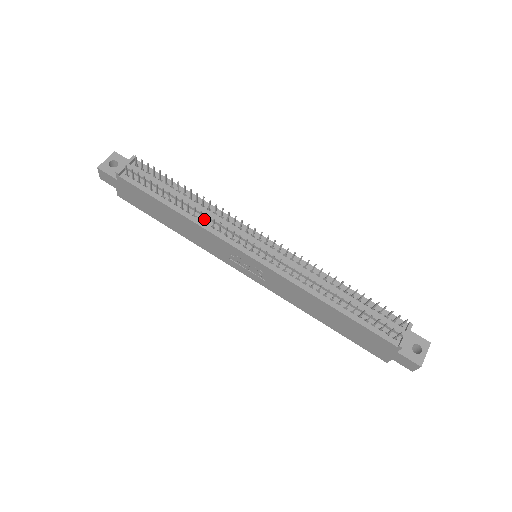
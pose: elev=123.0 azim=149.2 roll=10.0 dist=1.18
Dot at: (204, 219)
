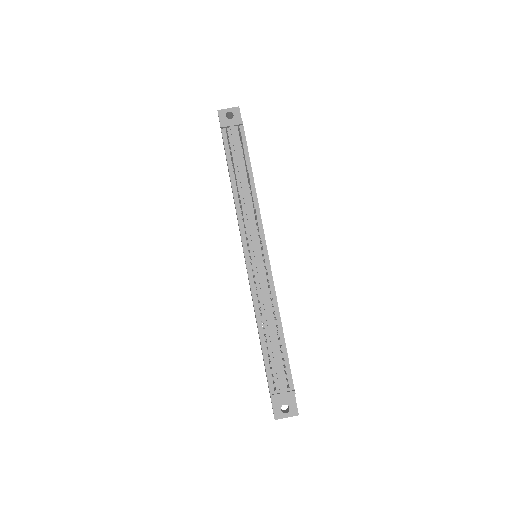
Dot at: (243, 204)
